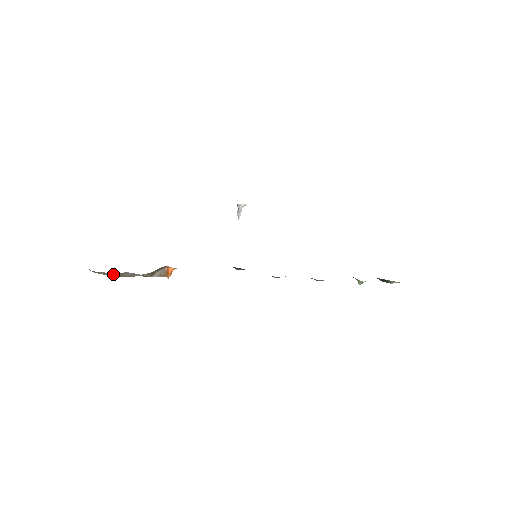
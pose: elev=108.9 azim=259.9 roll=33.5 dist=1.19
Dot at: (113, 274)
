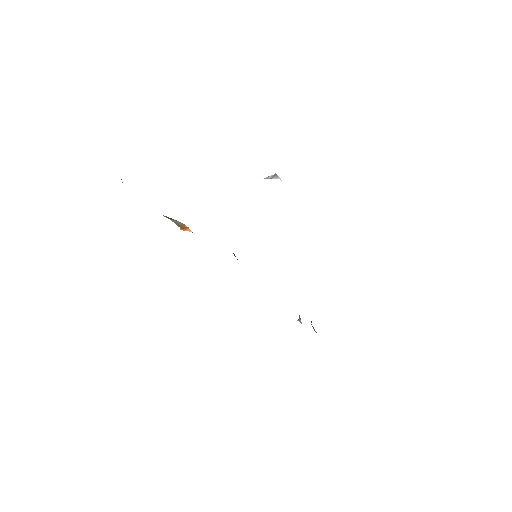
Dot at: occluded
